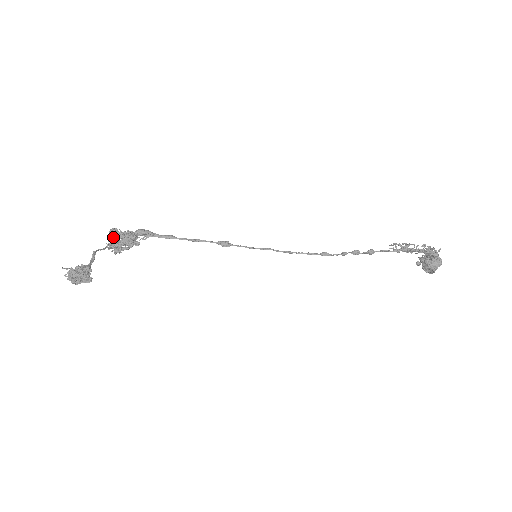
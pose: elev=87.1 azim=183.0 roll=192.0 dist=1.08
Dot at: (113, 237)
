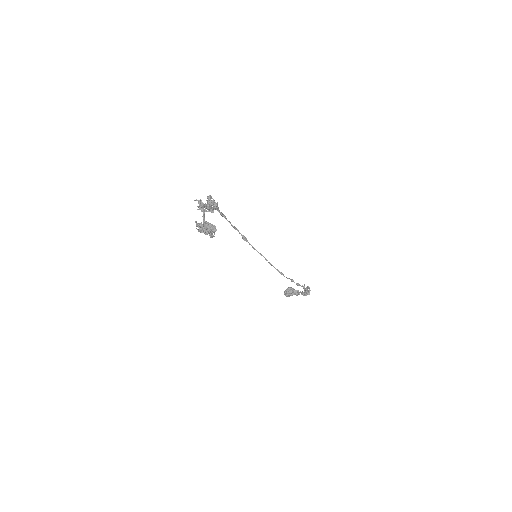
Dot at: (209, 202)
